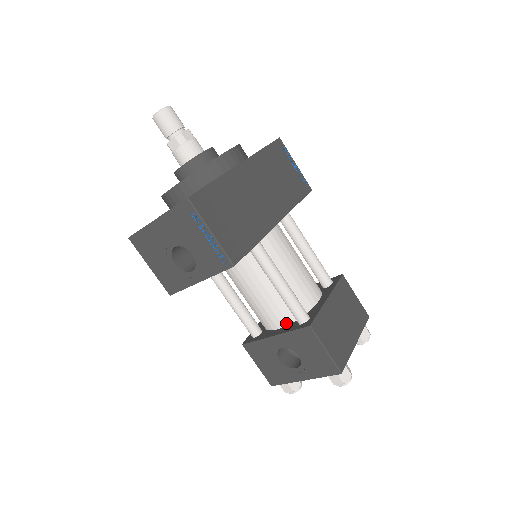
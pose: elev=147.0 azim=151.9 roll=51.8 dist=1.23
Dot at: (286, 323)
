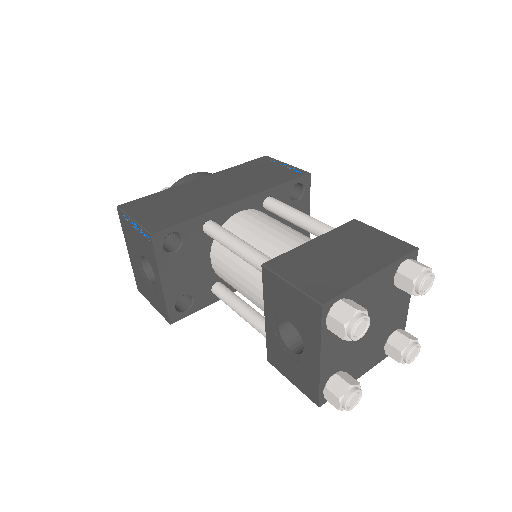
Dot at: occluded
